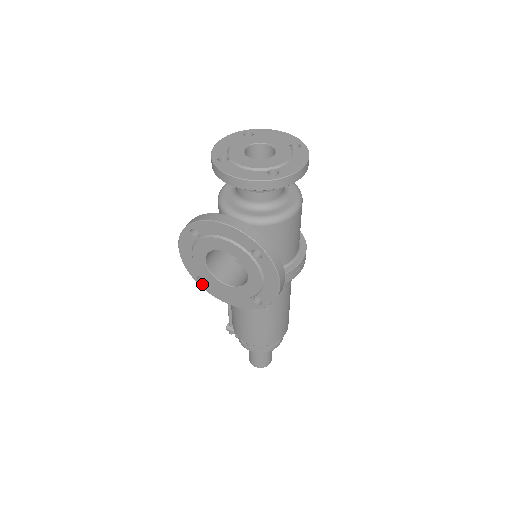
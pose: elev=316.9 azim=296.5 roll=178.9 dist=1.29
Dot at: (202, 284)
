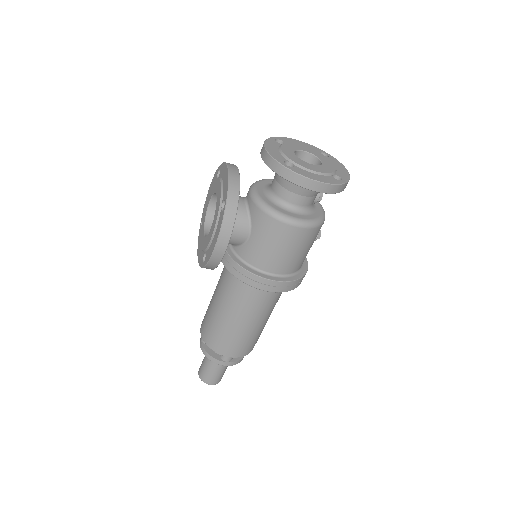
Dot at: occluded
